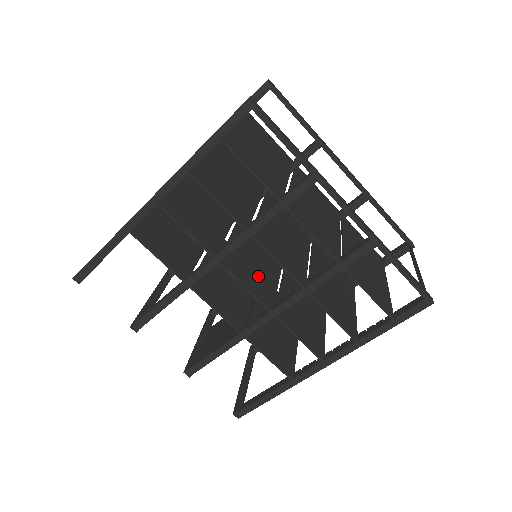
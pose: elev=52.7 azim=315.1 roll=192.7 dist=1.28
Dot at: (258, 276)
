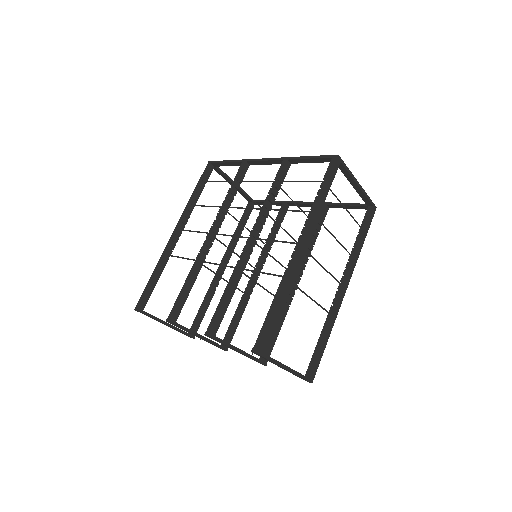
Dot at: occluded
